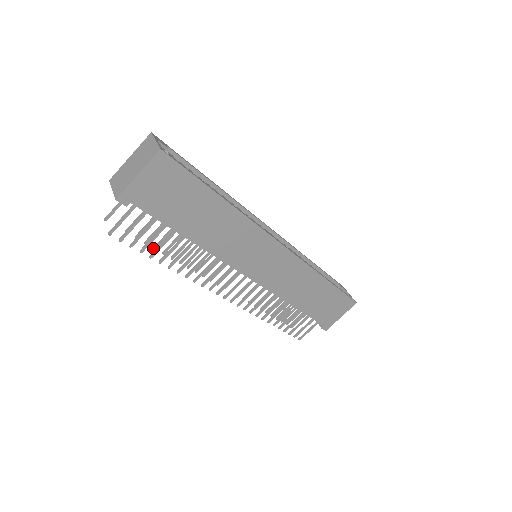
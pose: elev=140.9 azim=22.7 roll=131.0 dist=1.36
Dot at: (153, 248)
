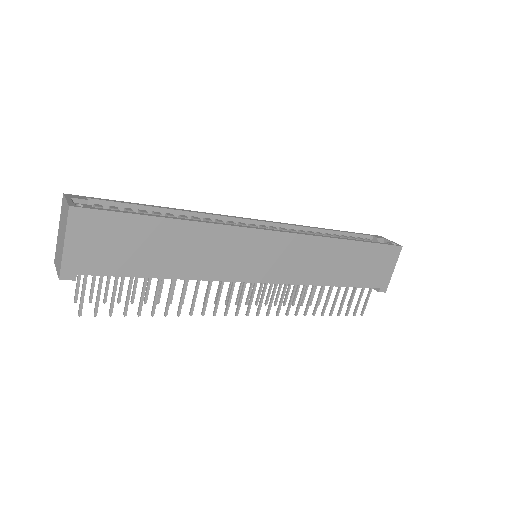
Dot at: occluded
